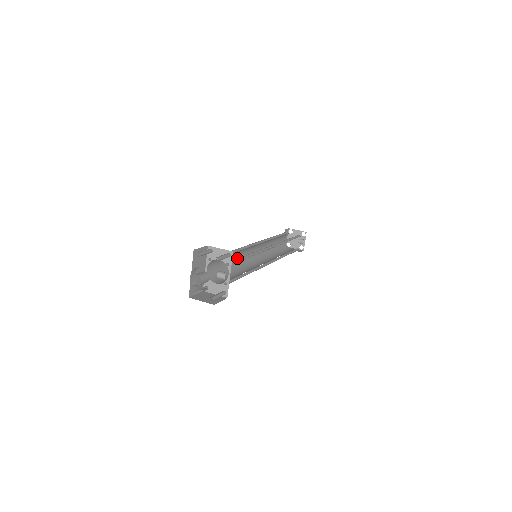
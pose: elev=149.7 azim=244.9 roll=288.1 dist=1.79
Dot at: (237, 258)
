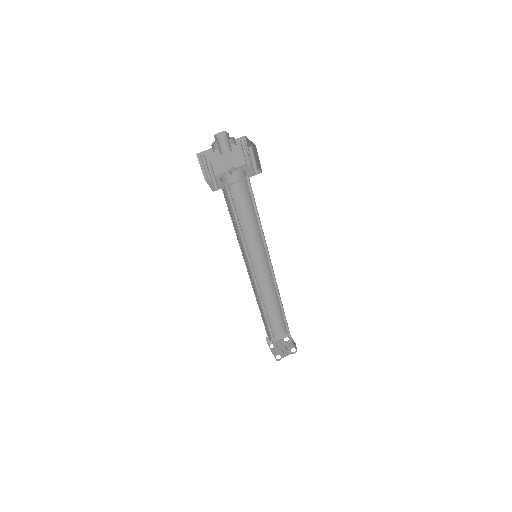
Dot at: (245, 232)
